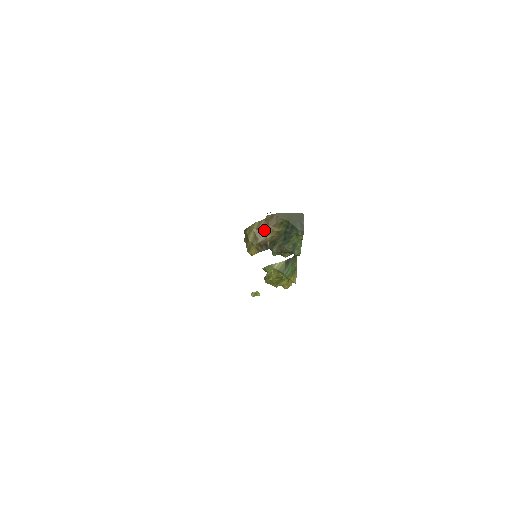
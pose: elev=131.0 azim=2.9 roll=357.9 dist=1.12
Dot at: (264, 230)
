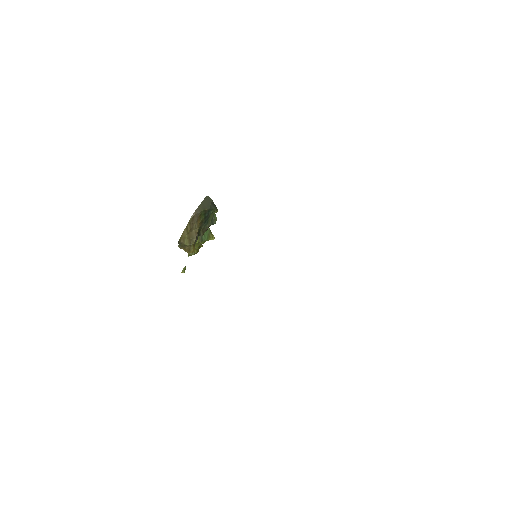
Dot at: (192, 230)
